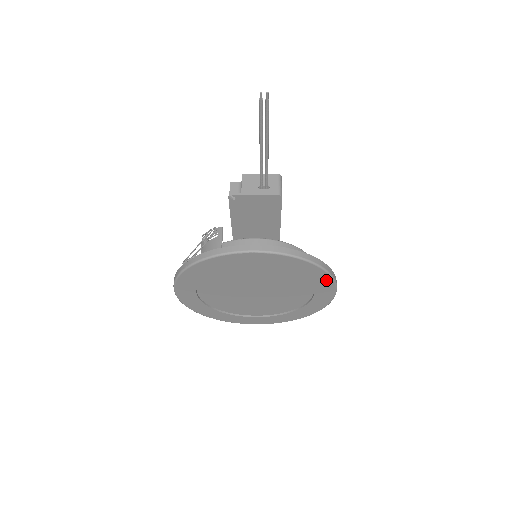
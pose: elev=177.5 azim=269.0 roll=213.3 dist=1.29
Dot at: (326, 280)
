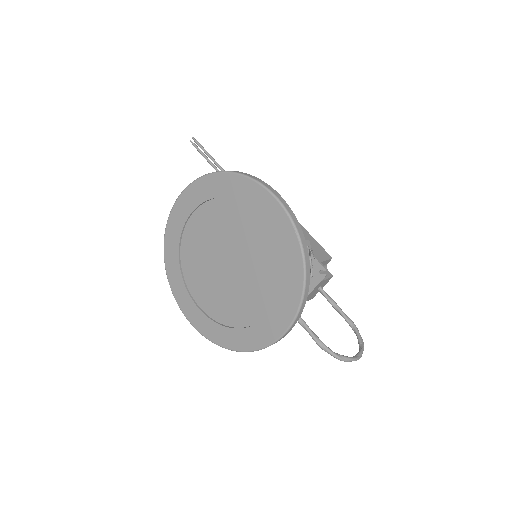
Dot at: (243, 184)
